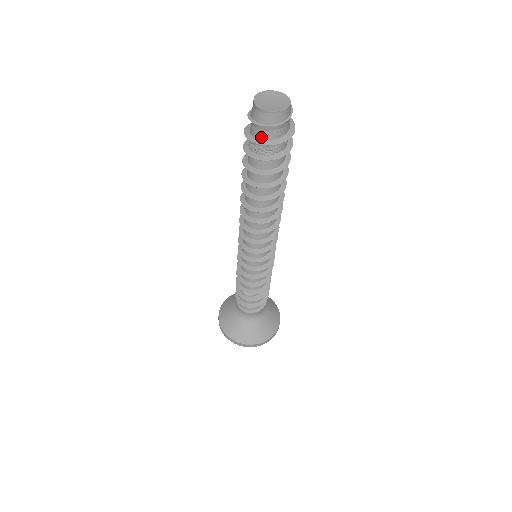
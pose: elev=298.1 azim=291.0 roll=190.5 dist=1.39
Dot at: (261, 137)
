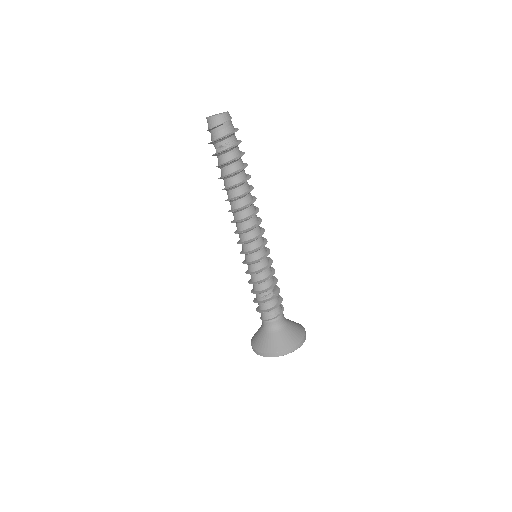
Dot at: (224, 134)
